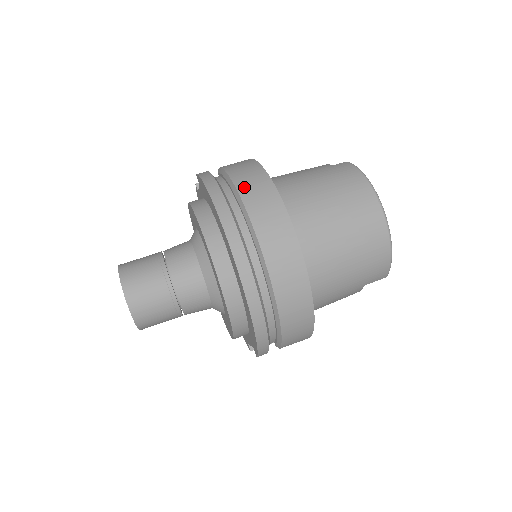
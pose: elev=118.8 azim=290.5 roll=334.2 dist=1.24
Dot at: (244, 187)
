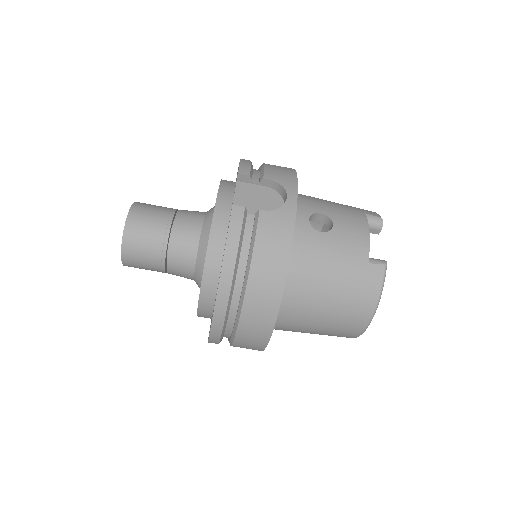
Dot at: (254, 289)
